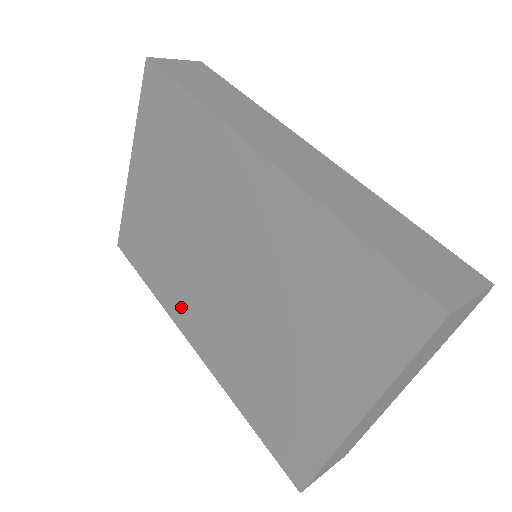
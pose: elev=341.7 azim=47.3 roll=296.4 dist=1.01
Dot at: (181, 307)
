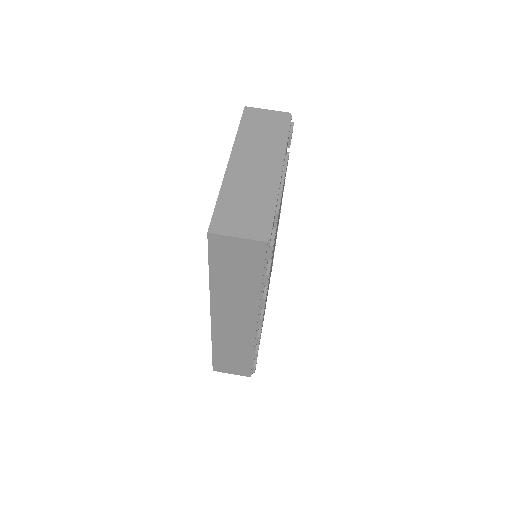
Dot at: occluded
